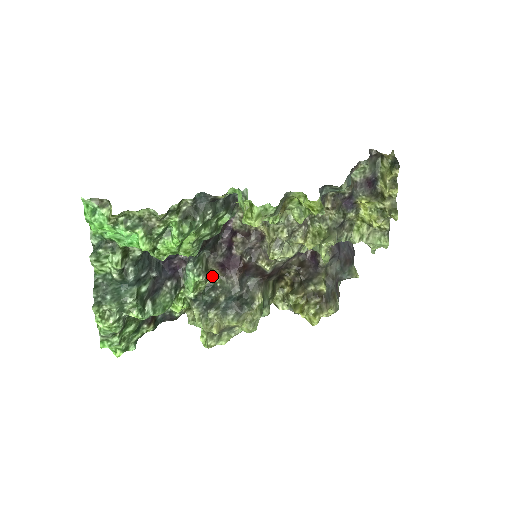
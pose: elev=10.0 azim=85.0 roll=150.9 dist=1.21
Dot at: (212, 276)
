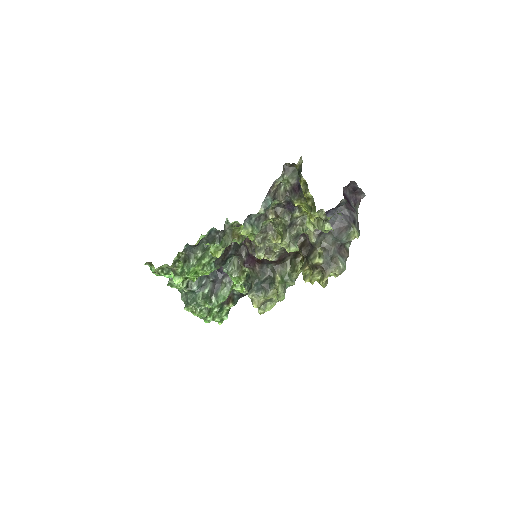
Dot at: (245, 270)
